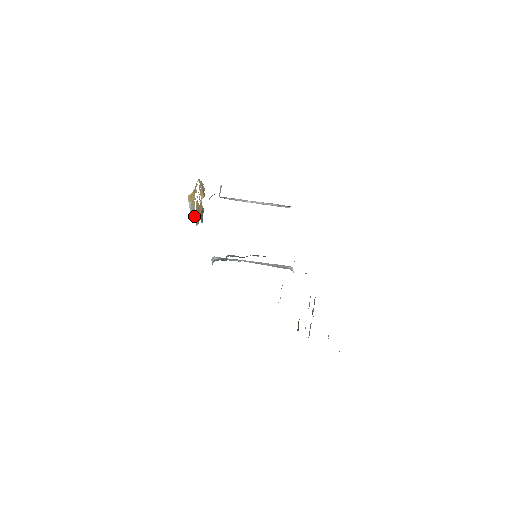
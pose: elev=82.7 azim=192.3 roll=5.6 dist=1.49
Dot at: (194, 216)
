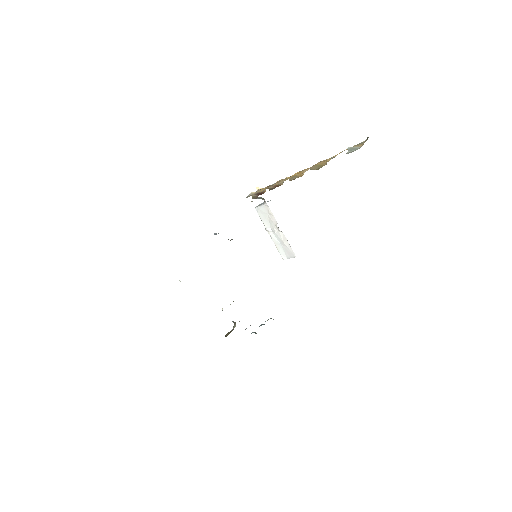
Dot at: occluded
